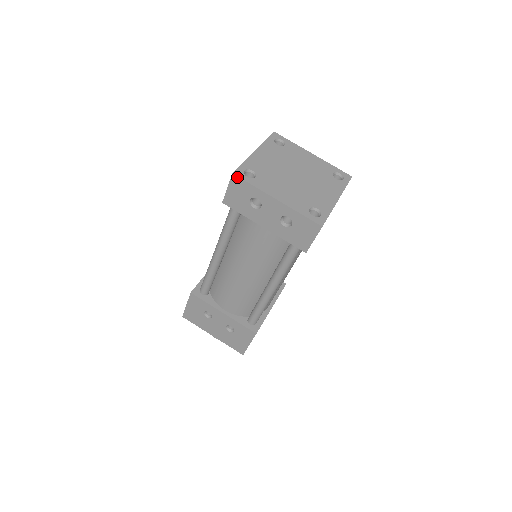
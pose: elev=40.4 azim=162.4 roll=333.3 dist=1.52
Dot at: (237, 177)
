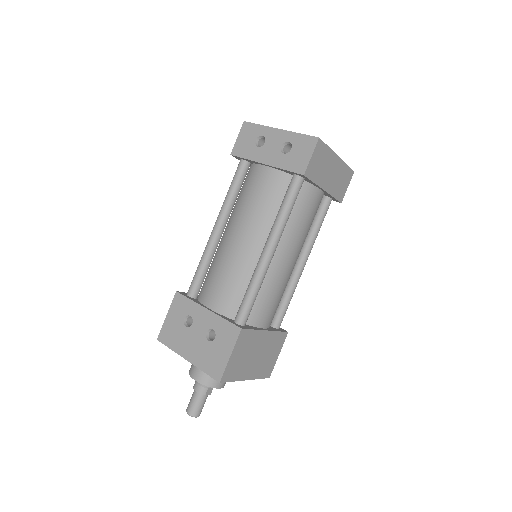
Dot at: (247, 123)
